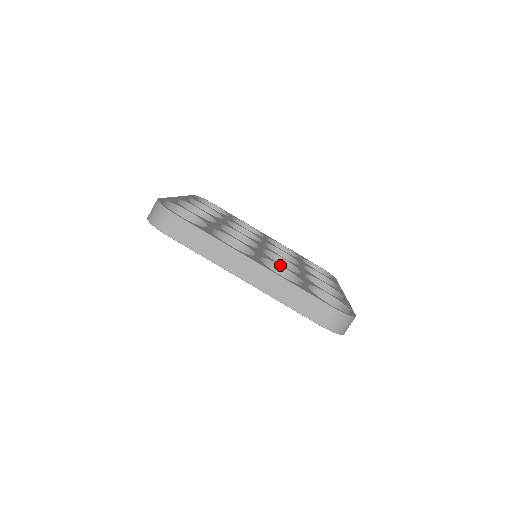
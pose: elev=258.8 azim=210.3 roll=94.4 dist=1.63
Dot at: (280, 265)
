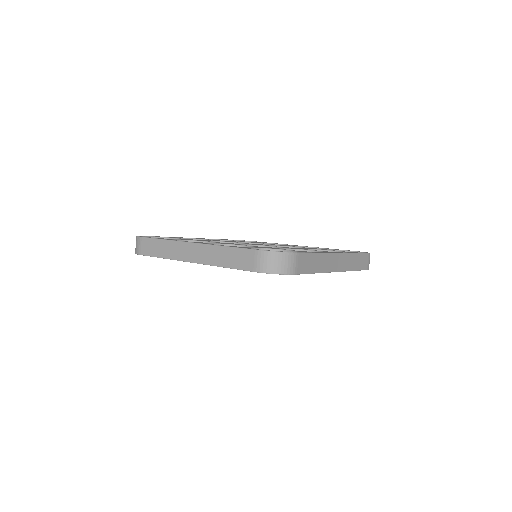
Dot at: (244, 245)
